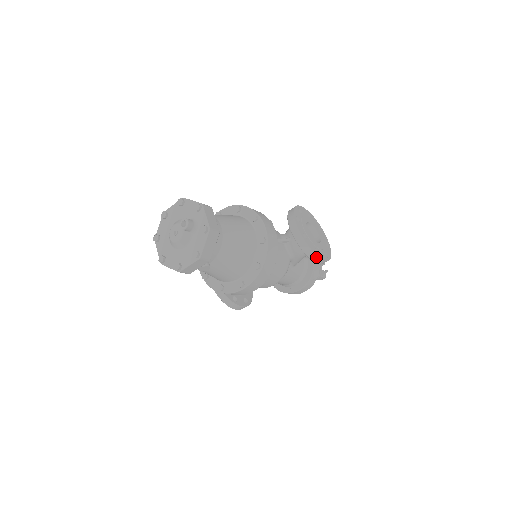
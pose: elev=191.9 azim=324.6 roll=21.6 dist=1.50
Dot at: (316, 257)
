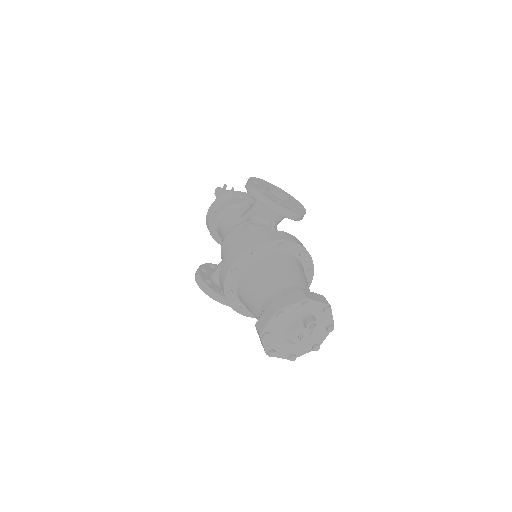
Dot at: occluded
